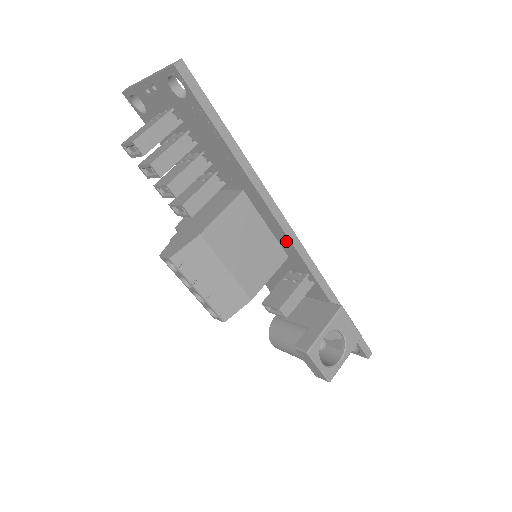
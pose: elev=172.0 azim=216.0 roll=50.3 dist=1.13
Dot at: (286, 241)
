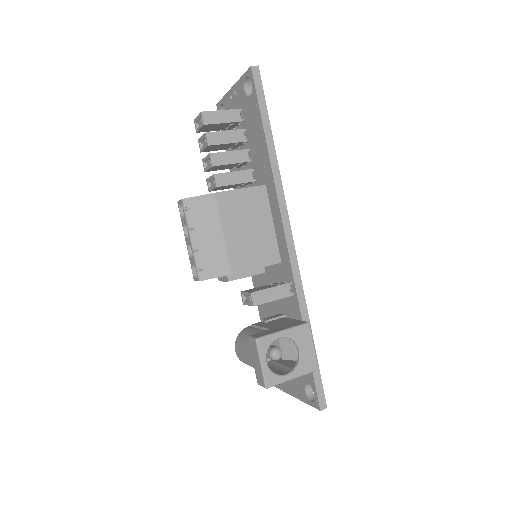
Dot at: (283, 240)
